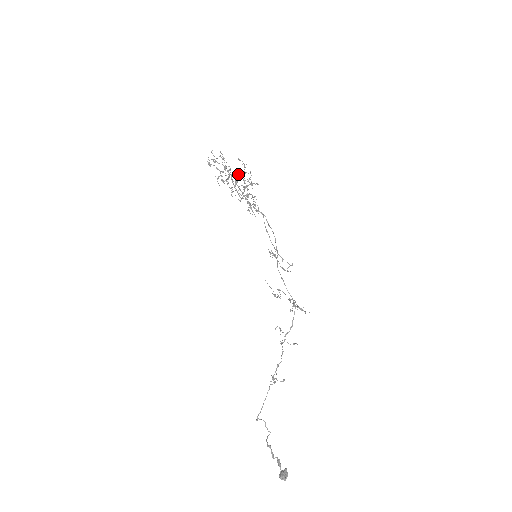
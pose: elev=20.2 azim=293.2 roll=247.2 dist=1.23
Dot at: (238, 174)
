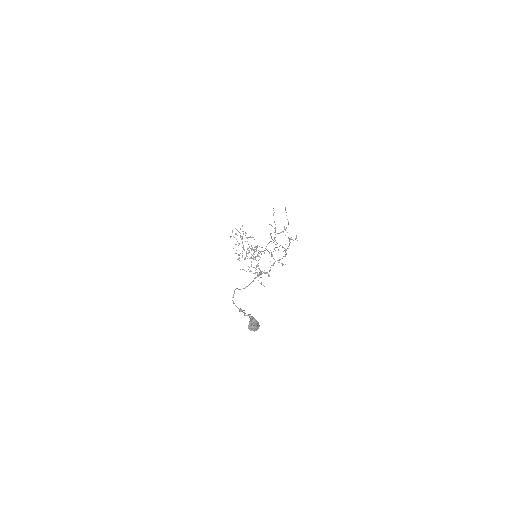
Dot at: occluded
